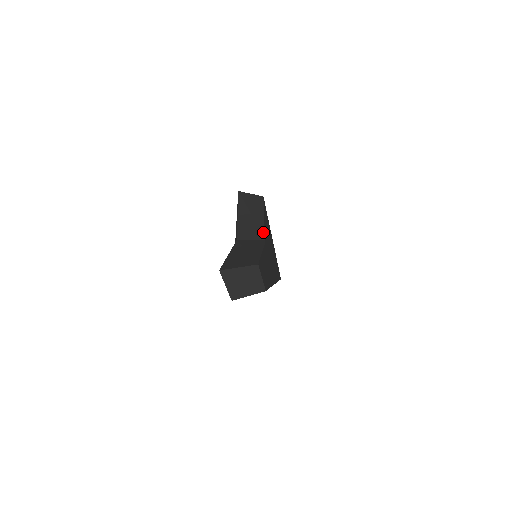
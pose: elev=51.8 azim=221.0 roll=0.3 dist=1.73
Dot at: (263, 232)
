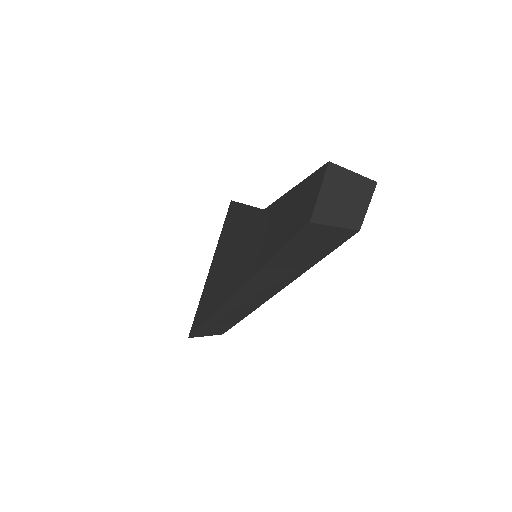
Dot at: occluded
